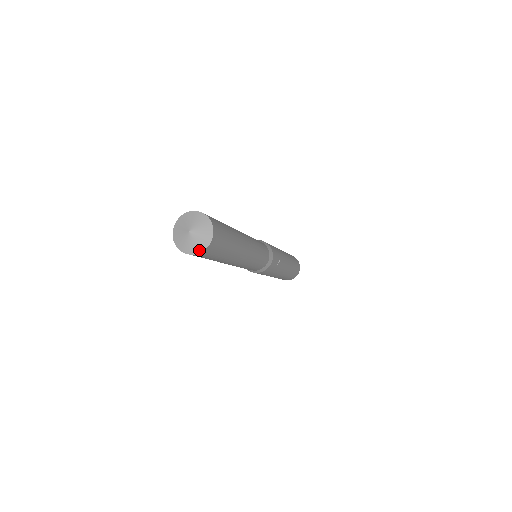
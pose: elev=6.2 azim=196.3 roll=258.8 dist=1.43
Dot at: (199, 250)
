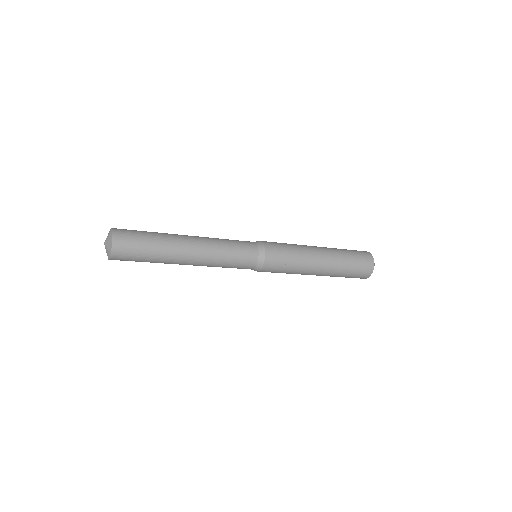
Dot at: (109, 257)
